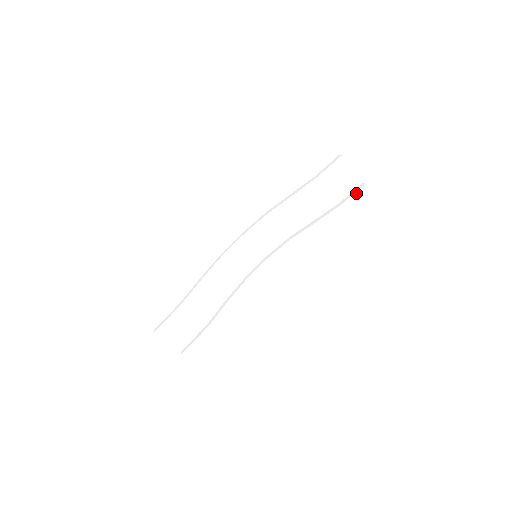
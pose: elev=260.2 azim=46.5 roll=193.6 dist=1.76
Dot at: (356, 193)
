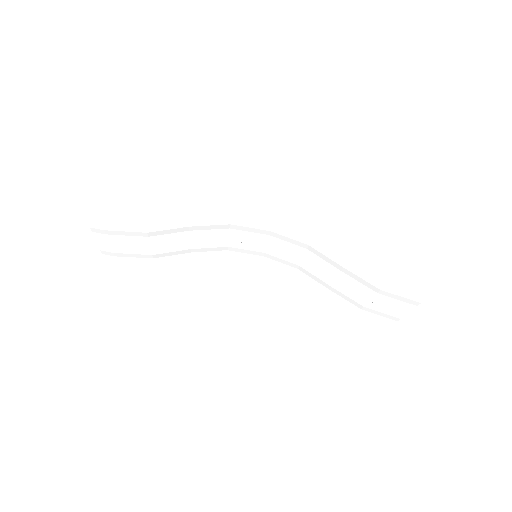
Dot at: (386, 314)
